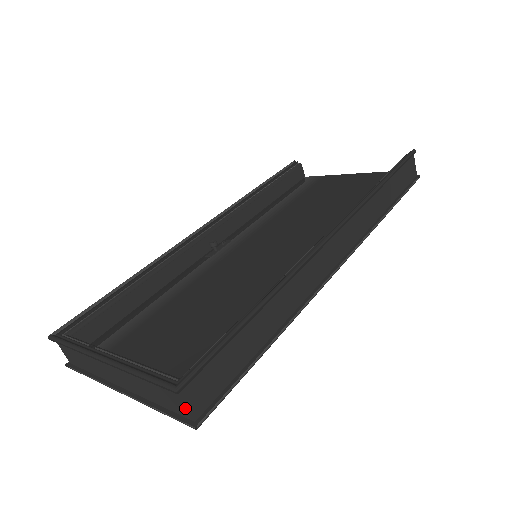
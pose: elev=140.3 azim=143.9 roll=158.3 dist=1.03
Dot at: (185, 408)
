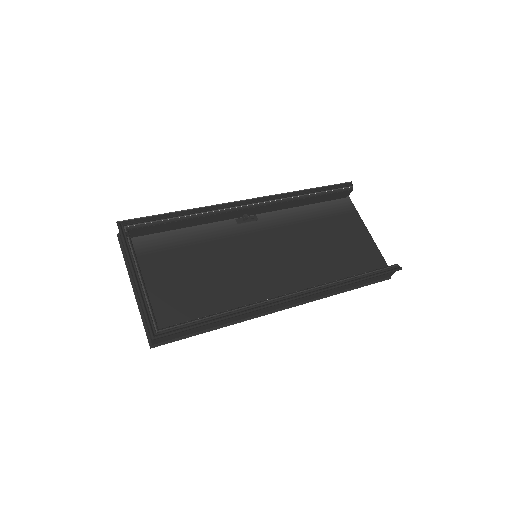
Dot at: (152, 340)
